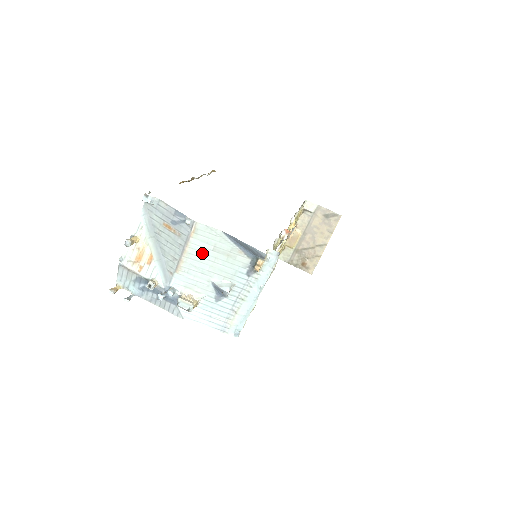
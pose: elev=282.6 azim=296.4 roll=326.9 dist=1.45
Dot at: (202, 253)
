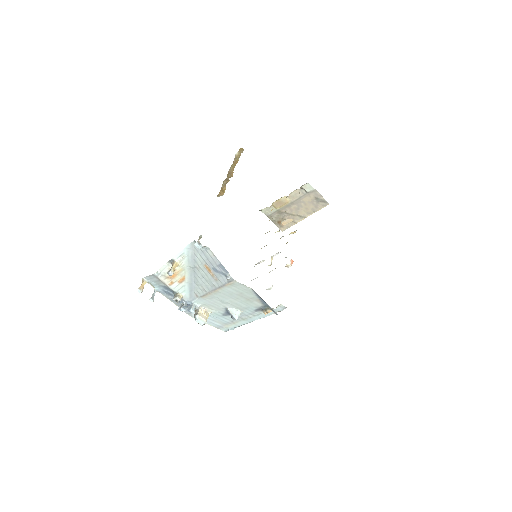
Dot at: (229, 294)
